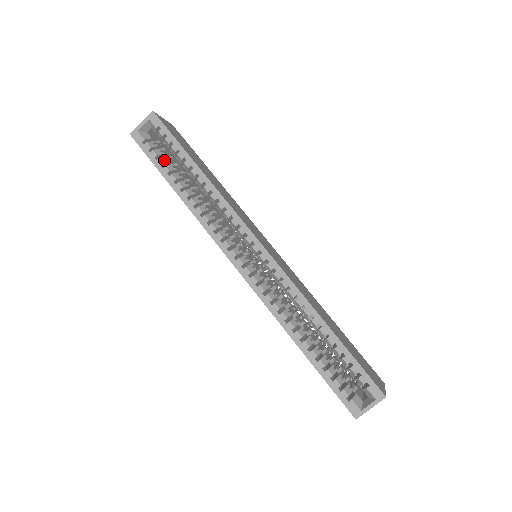
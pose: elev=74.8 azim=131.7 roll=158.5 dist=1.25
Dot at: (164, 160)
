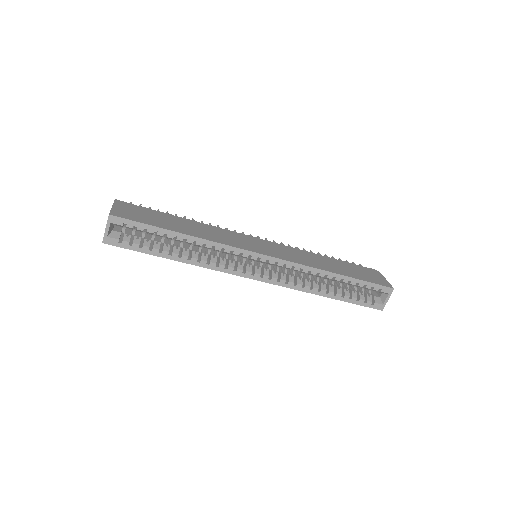
Dot at: (147, 244)
